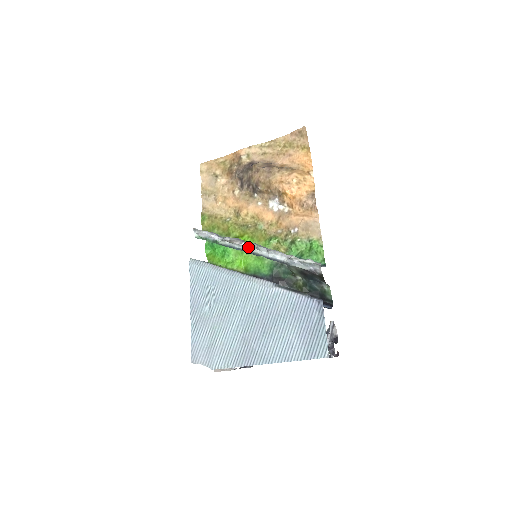
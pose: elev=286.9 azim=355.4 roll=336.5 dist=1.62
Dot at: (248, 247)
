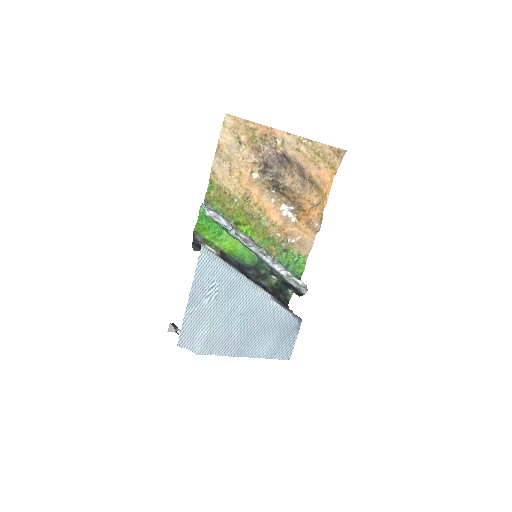
Dot at: (256, 249)
